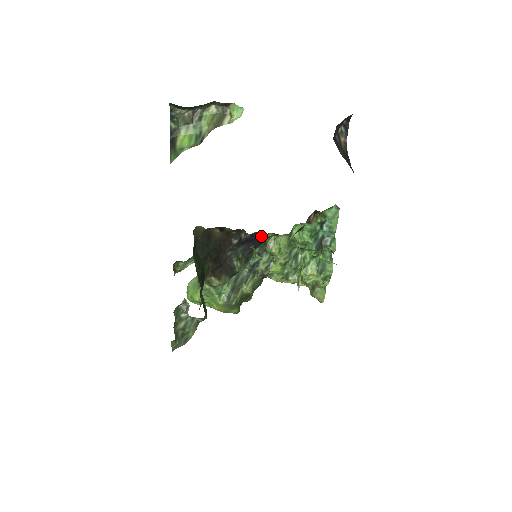
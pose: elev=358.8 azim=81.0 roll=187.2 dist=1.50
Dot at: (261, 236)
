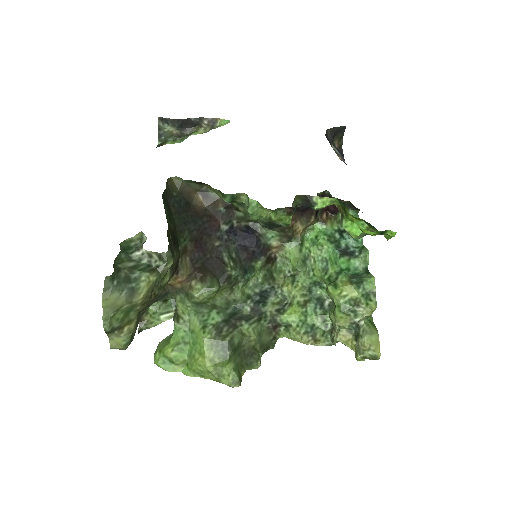
Dot at: (261, 235)
